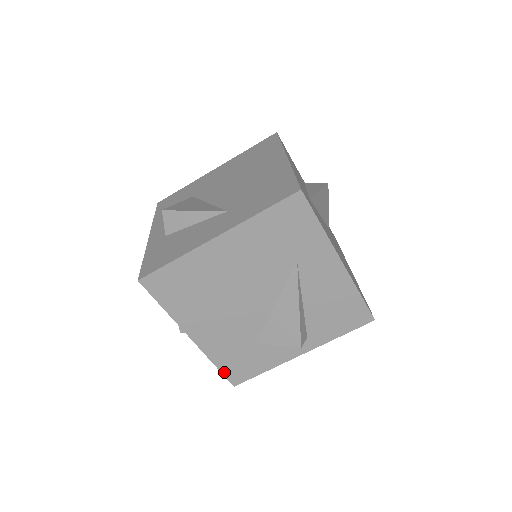
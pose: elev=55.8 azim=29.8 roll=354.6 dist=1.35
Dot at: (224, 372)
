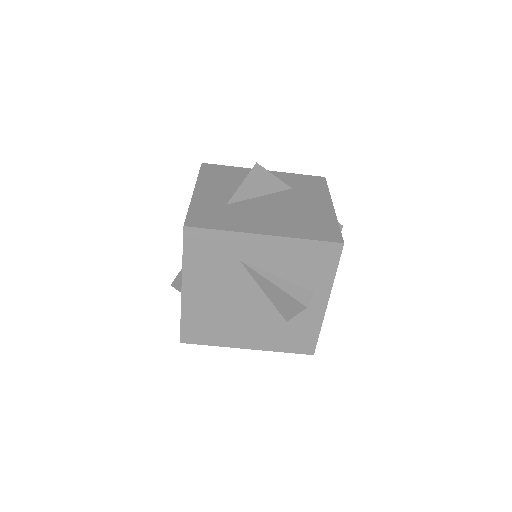
Dot at: (294, 352)
